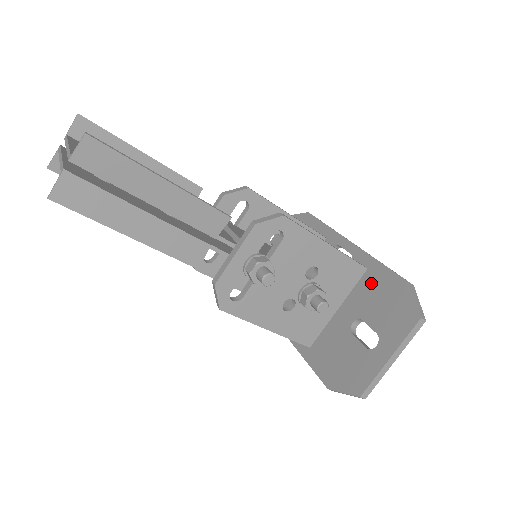
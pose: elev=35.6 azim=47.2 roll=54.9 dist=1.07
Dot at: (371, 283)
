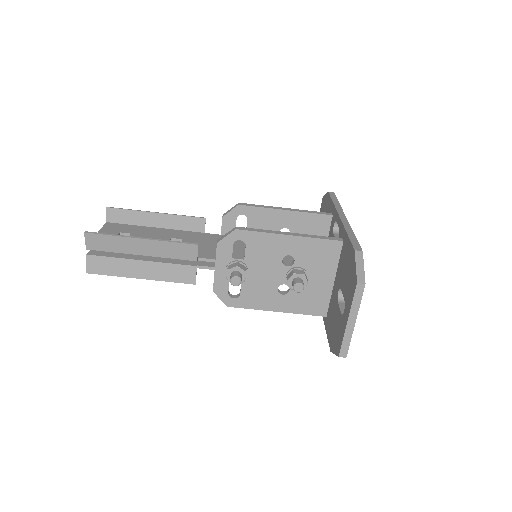
Dot at: (344, 254)
